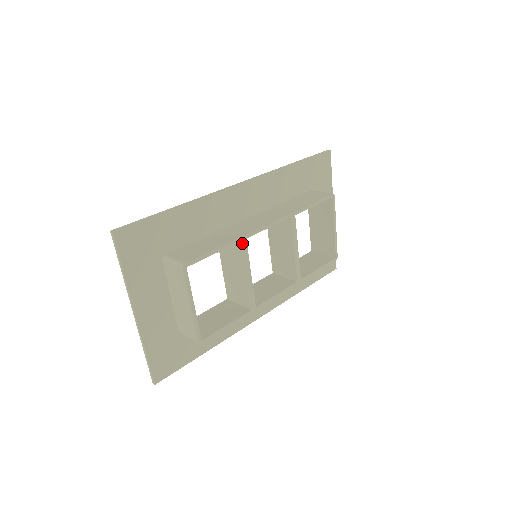
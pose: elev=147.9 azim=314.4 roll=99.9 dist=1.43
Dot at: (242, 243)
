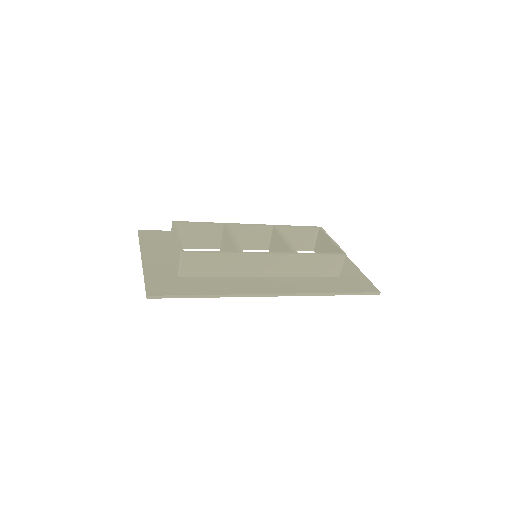
Dot at: (225, 225)
